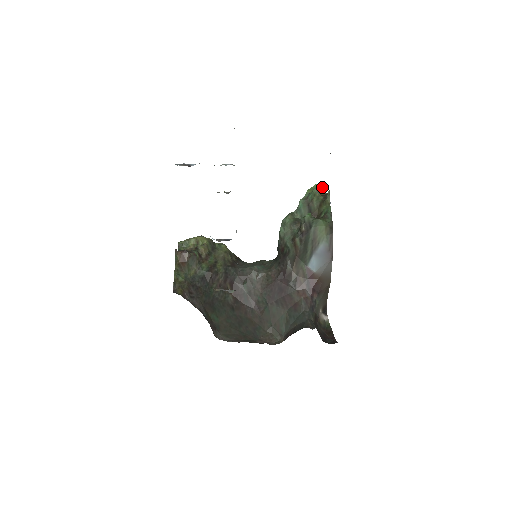
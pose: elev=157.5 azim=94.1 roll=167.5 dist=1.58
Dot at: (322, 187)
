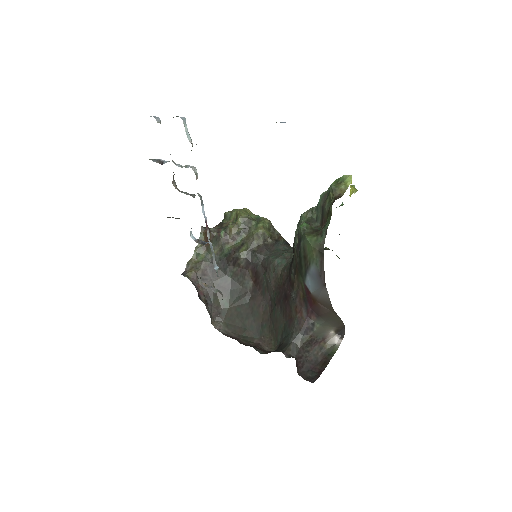
Dot at: (347, 181)
